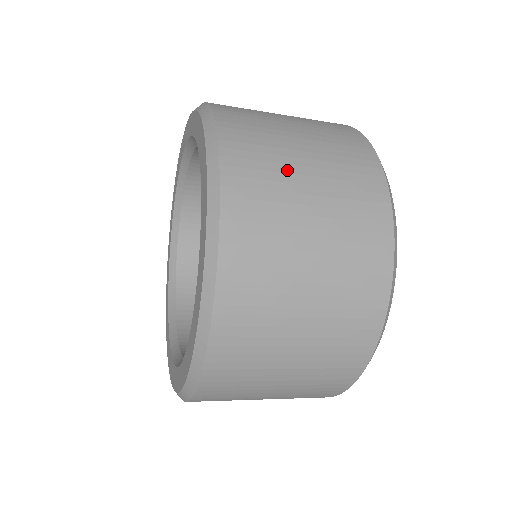
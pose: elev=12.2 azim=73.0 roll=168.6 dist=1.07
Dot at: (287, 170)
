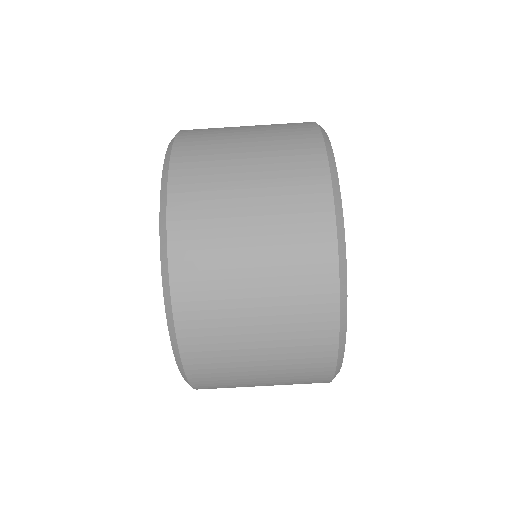
Dot at: (228, 158)
